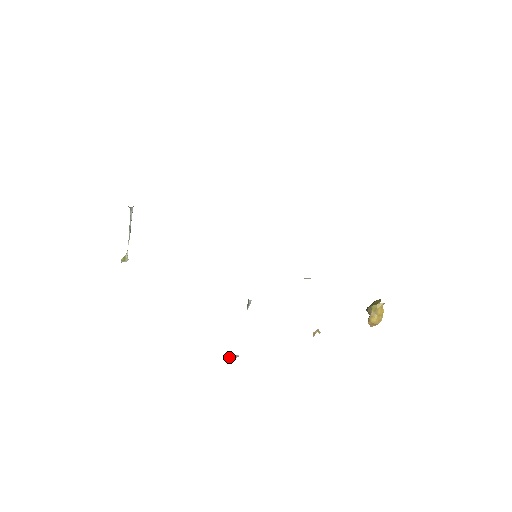
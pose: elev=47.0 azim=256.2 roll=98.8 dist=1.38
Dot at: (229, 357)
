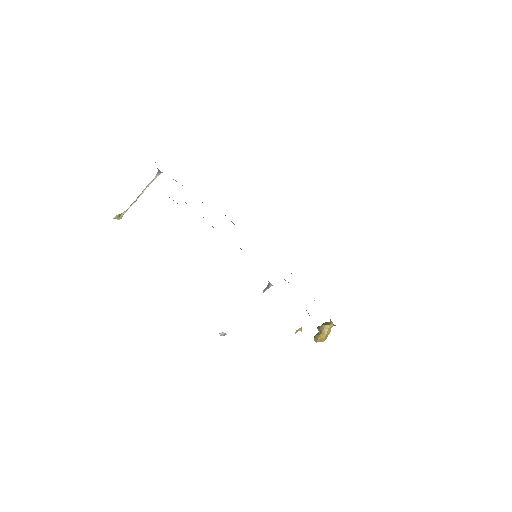
Dot at: (219, 333)
